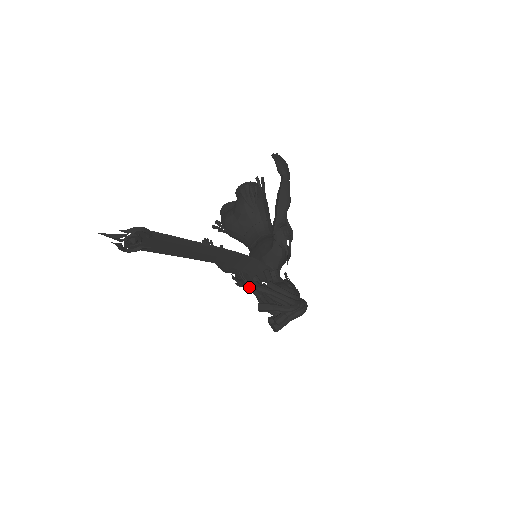
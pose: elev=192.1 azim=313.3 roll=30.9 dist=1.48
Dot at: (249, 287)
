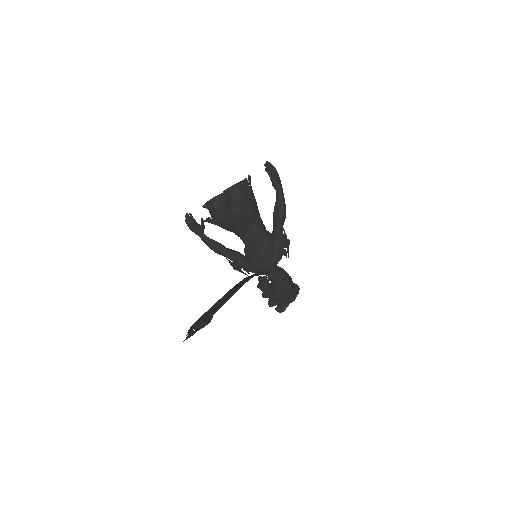
Dot at: (246, 271)
